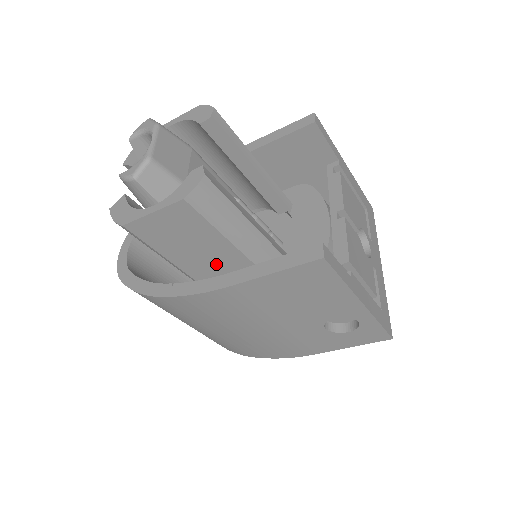
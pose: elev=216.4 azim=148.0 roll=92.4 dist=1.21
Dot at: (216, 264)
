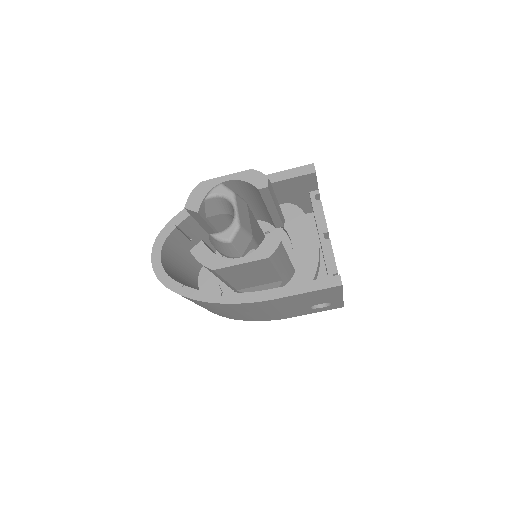
Dot at: (256, 280)
